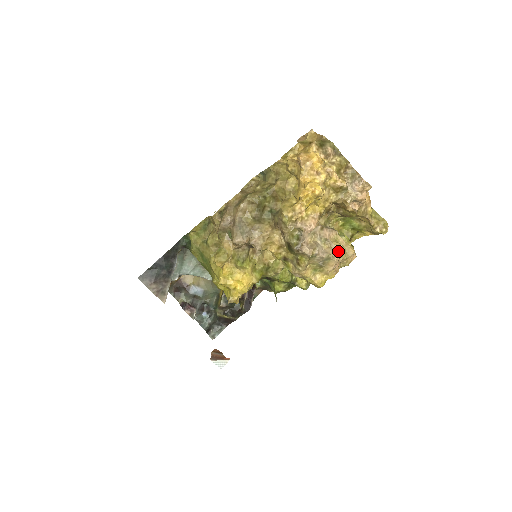
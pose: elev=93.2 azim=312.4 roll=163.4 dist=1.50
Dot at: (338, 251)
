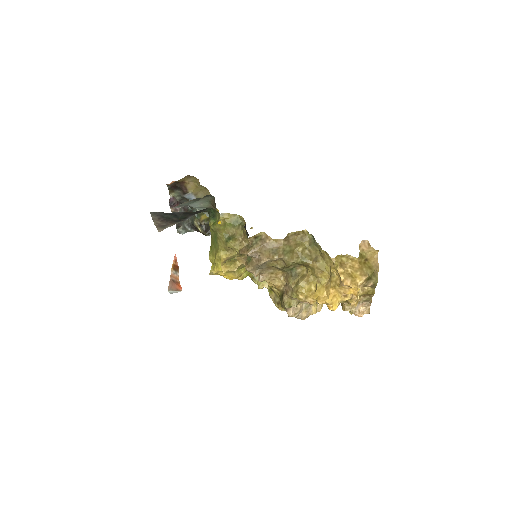
Dot at: occluded
